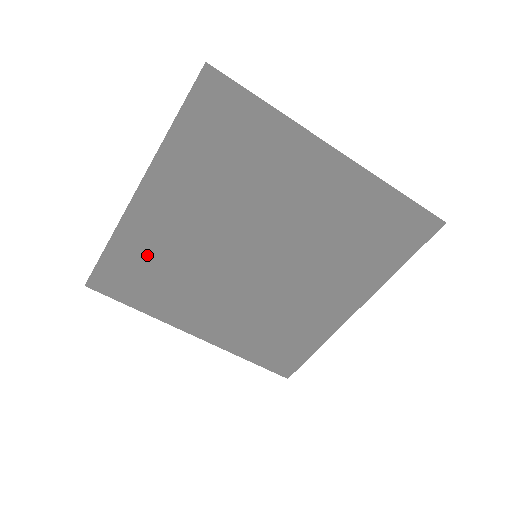
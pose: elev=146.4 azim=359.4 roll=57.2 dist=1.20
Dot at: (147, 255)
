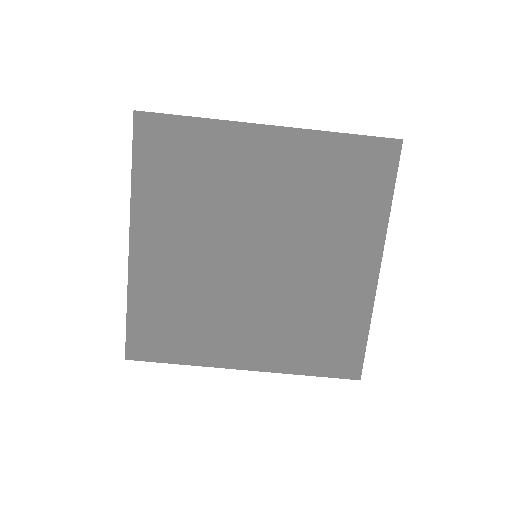
Dot at: (164, 301)
